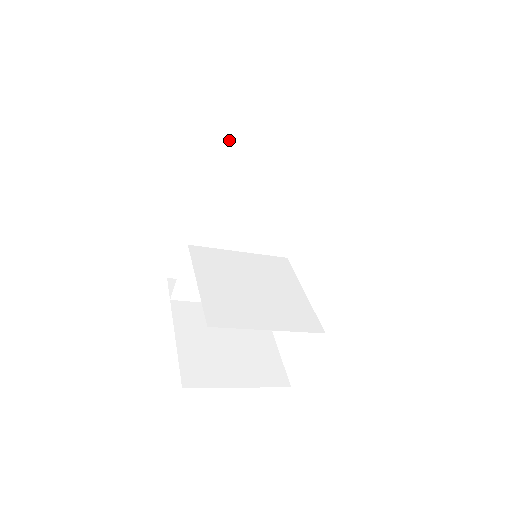
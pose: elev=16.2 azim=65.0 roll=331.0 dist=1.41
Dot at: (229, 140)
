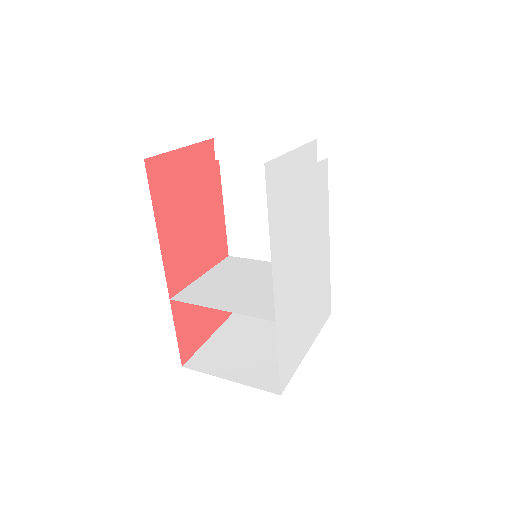
Dot at: (218, 156)
